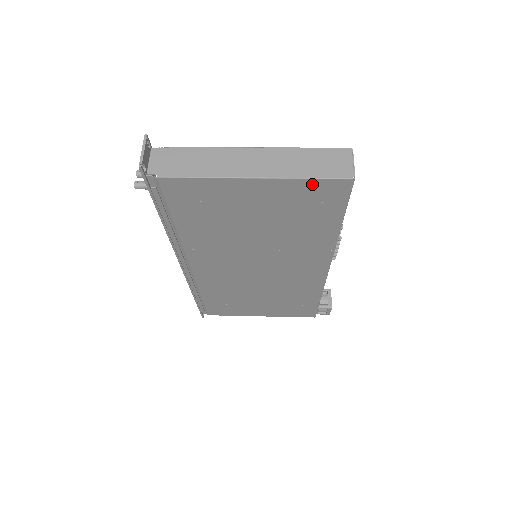
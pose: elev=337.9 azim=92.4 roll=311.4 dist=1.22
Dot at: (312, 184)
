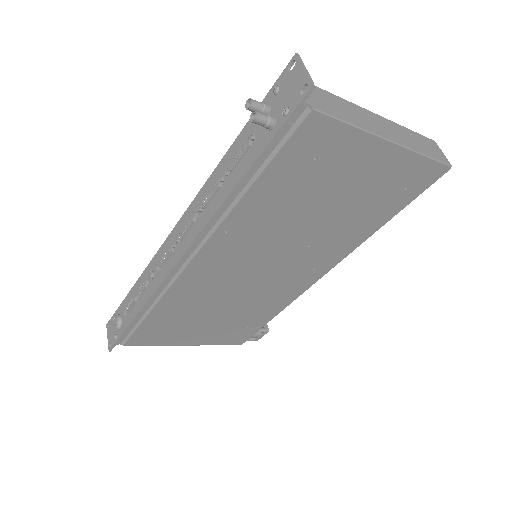
Dot at: (422, 164)
